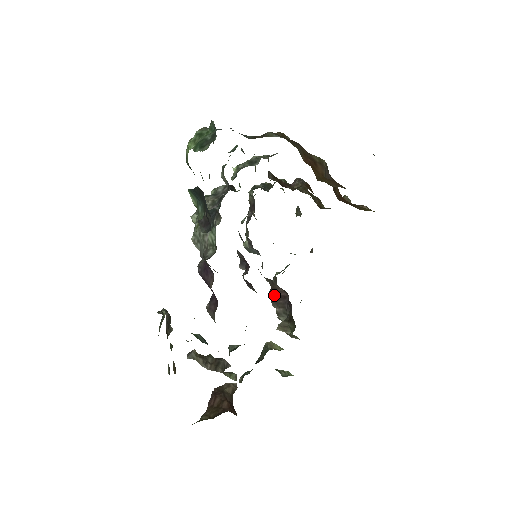
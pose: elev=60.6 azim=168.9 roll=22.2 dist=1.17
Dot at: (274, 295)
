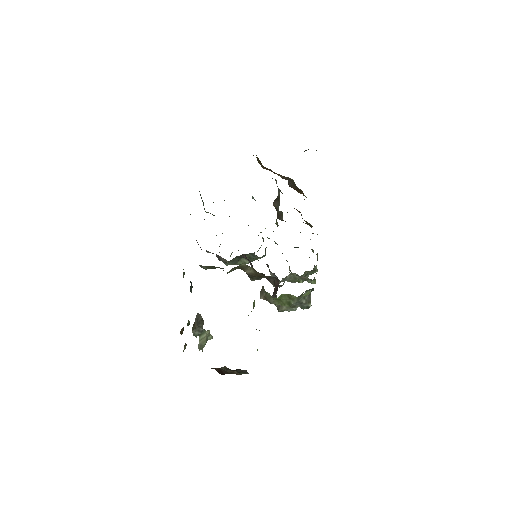
Dot at: (274, 290)
